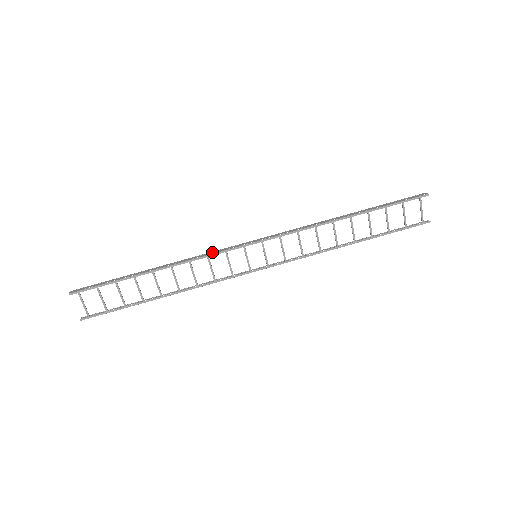
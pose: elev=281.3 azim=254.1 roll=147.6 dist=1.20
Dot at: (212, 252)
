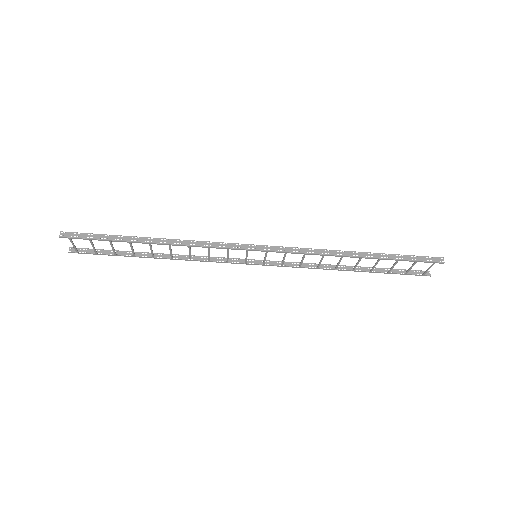
Dot at: (215, 243)
